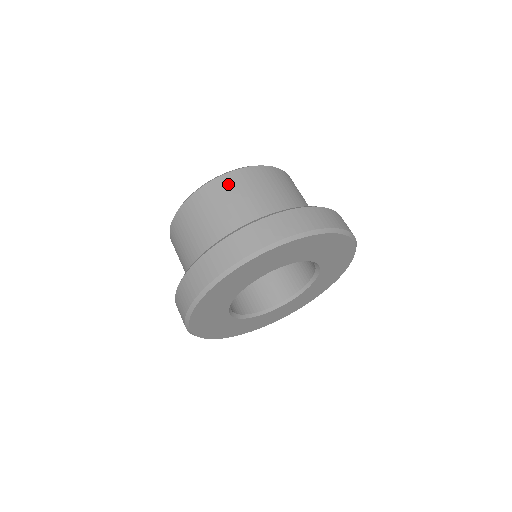
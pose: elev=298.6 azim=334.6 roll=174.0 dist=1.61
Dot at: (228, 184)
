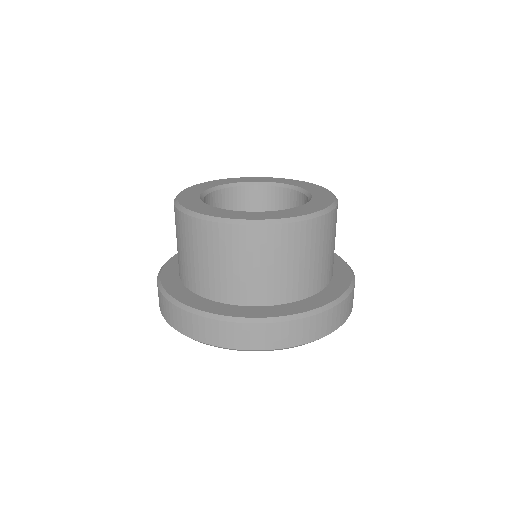
Dot at: (260, 240)
